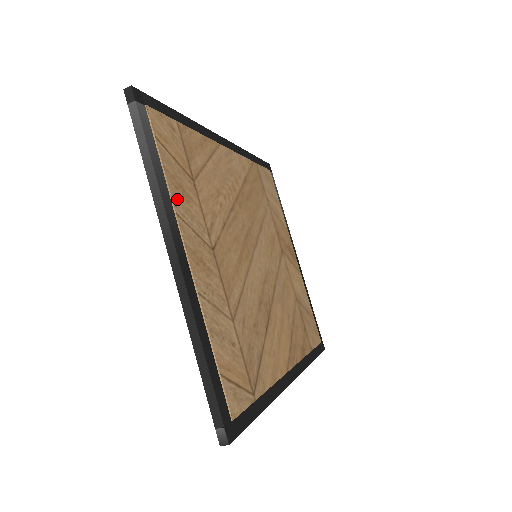
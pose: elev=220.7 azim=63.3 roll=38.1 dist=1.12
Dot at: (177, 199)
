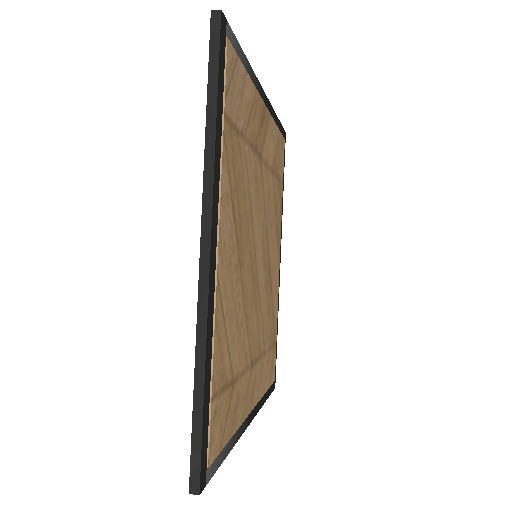
Dot at: (238, 420)
